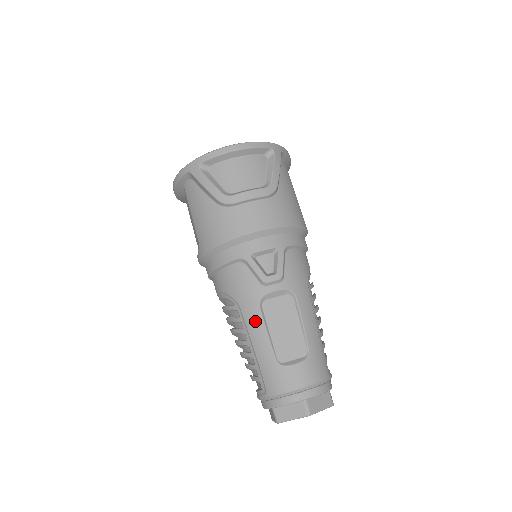
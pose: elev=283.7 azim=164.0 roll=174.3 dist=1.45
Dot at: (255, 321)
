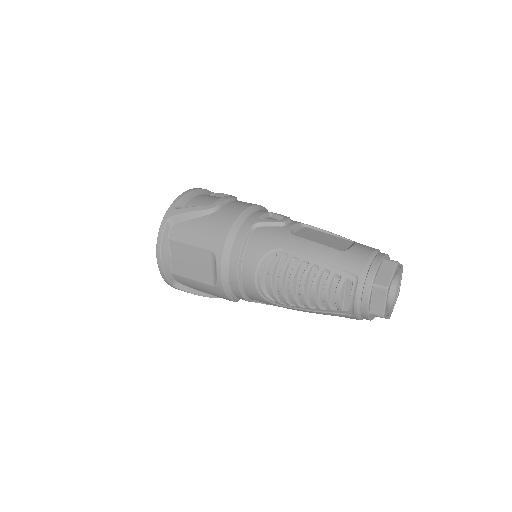
Dot at: (301, 243)
